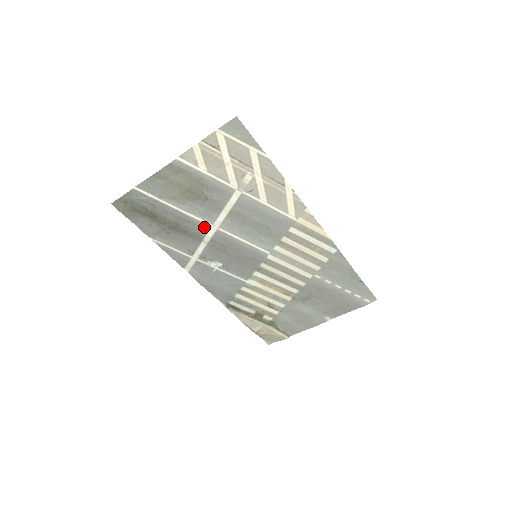
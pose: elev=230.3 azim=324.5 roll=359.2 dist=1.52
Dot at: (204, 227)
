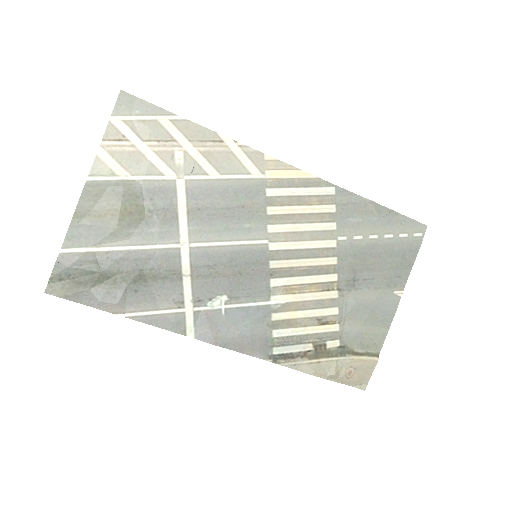
Dot at: (172, 254)
